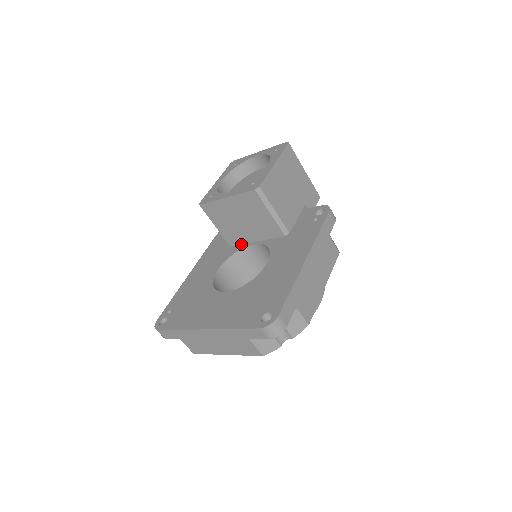
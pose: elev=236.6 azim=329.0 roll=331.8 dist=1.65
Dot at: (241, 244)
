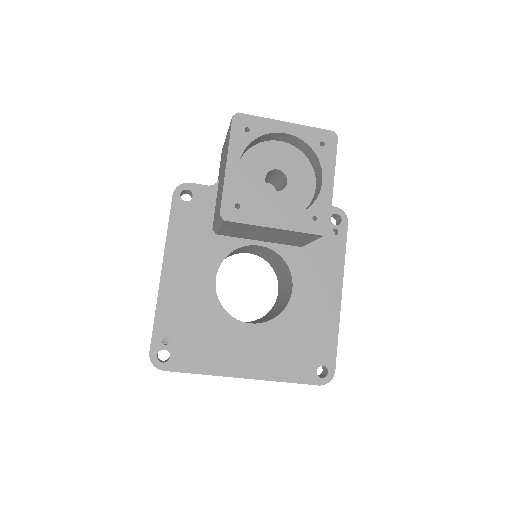
Dot at: (236, 237)
